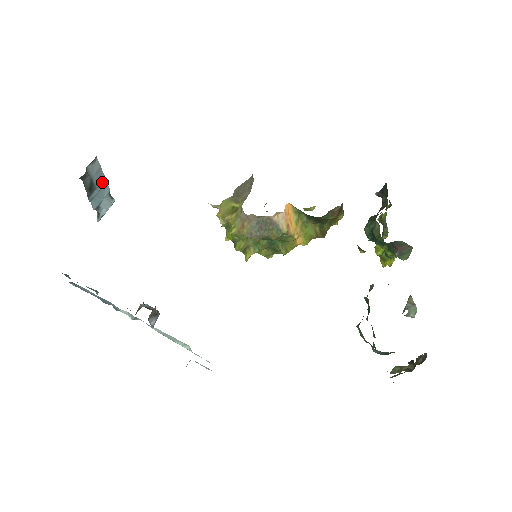
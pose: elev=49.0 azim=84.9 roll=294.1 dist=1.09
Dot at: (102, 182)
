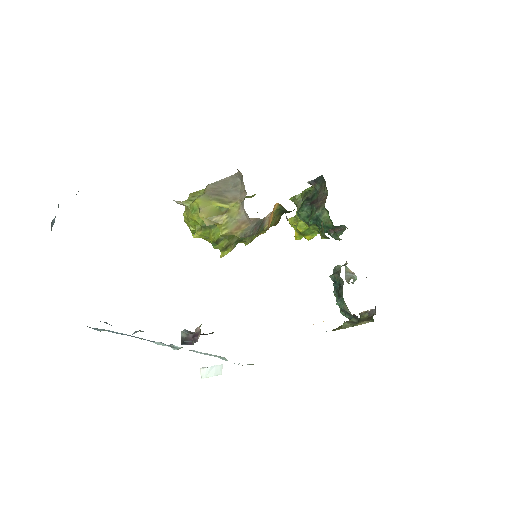
Dot at: occluded
